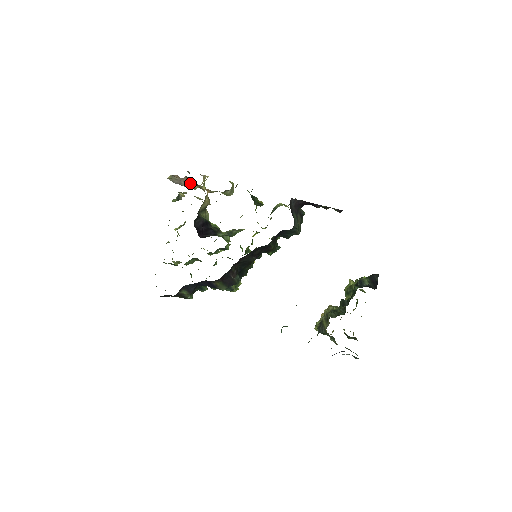
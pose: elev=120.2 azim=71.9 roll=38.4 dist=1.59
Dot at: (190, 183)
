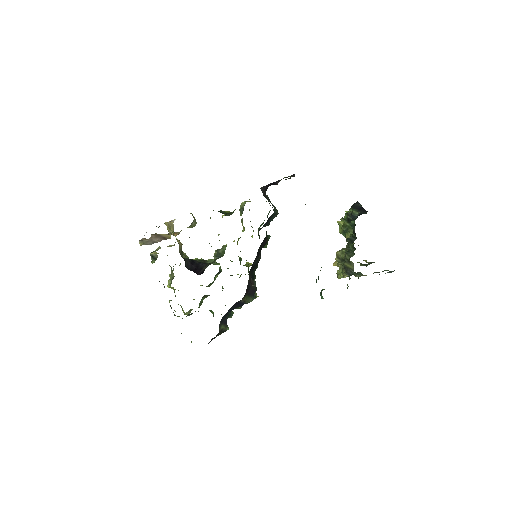
Dot at: (161, 236)
